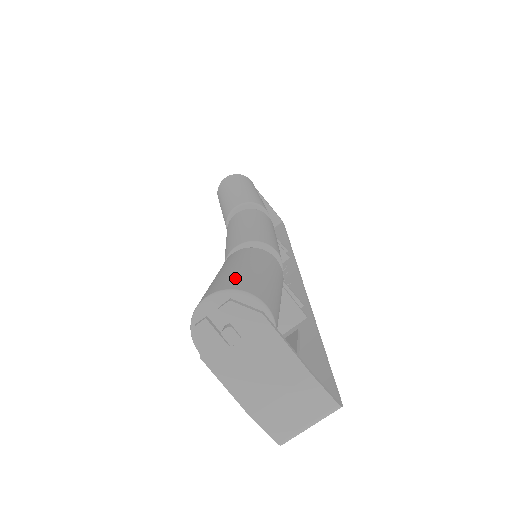
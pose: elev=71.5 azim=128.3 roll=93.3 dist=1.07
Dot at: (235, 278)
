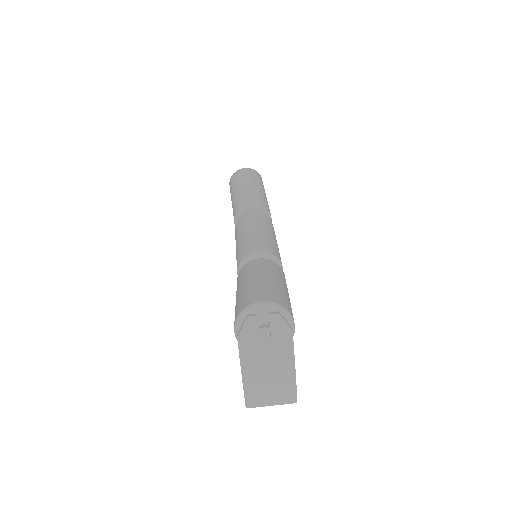
Dot at: (279, 294)
